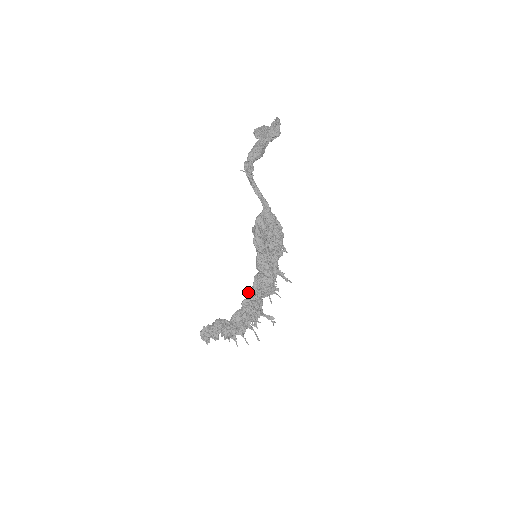
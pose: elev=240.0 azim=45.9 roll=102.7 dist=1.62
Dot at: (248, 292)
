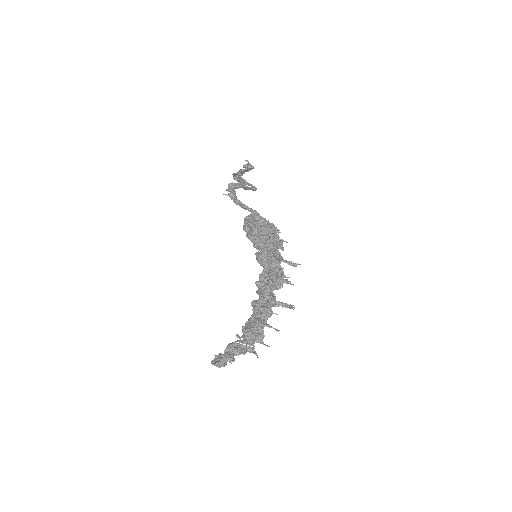
Dot at: (256, 291)
